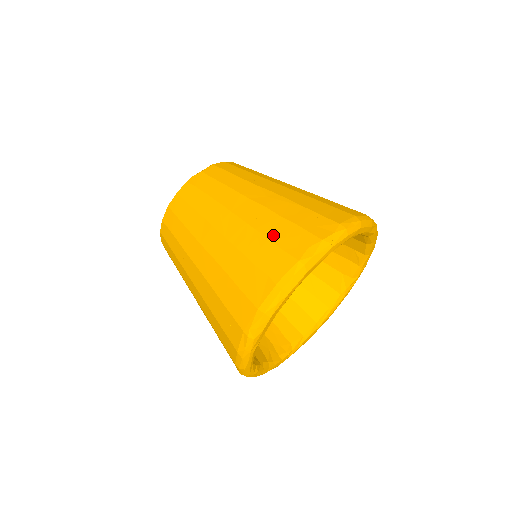
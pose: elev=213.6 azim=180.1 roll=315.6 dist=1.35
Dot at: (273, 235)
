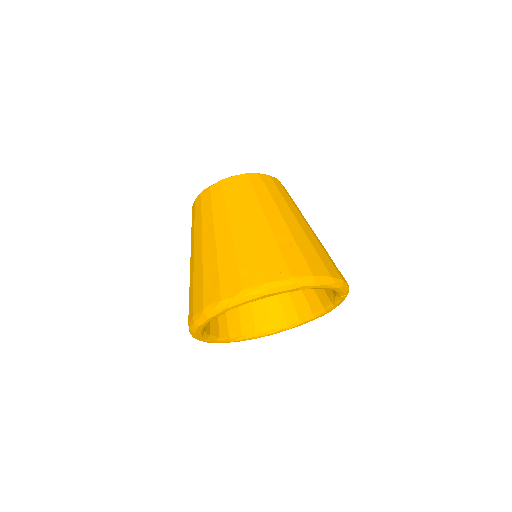
Dot at: (206, 278)
